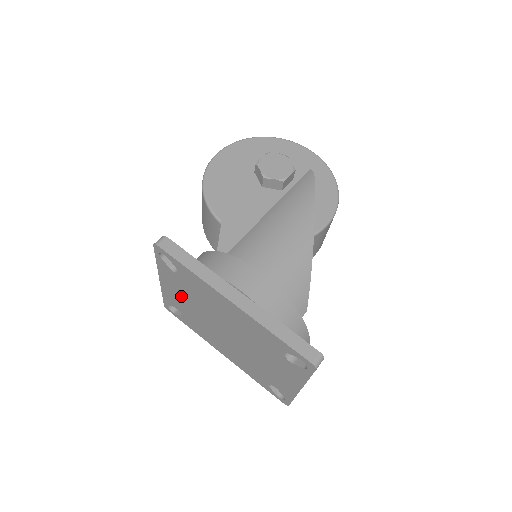
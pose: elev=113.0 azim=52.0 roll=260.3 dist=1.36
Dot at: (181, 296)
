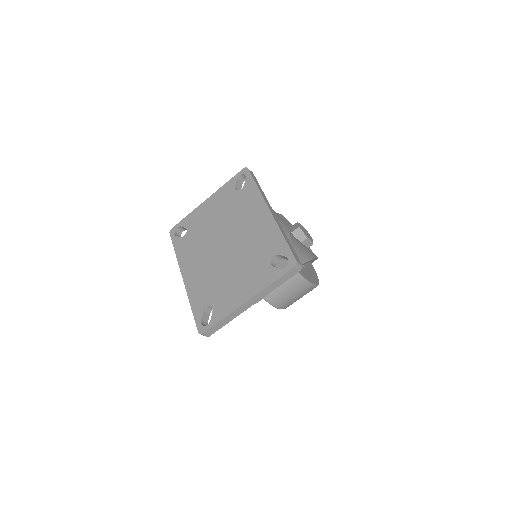
Dot at: (212, 213)
